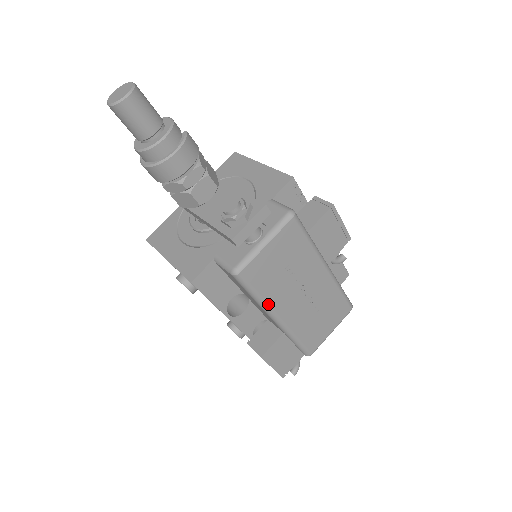
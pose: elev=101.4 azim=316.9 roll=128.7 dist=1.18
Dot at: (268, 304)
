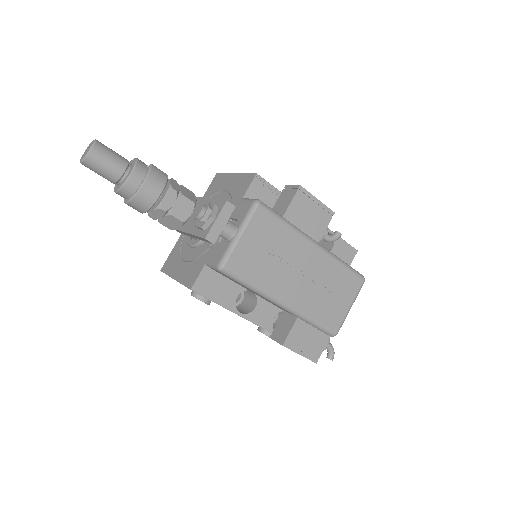
Dot at: (266, 291)
